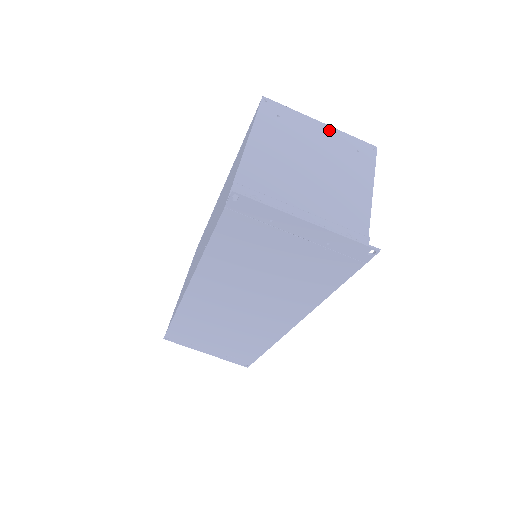
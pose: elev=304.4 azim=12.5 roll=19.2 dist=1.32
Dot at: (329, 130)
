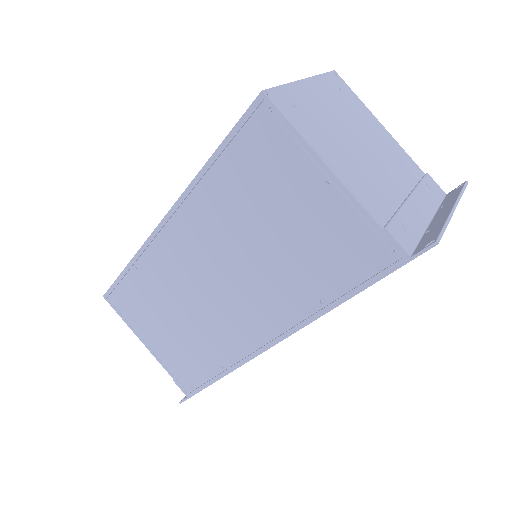
Dot at: (314, 84)
